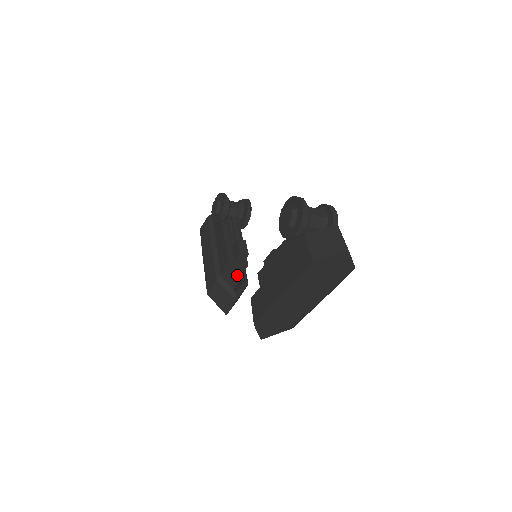
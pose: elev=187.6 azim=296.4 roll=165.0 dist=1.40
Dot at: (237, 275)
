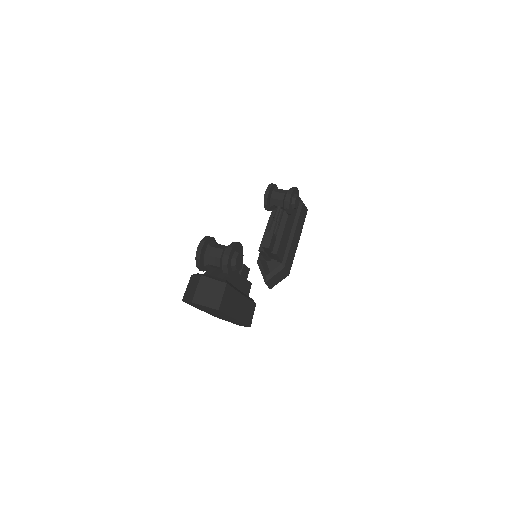
Dot at: (277, 259)
